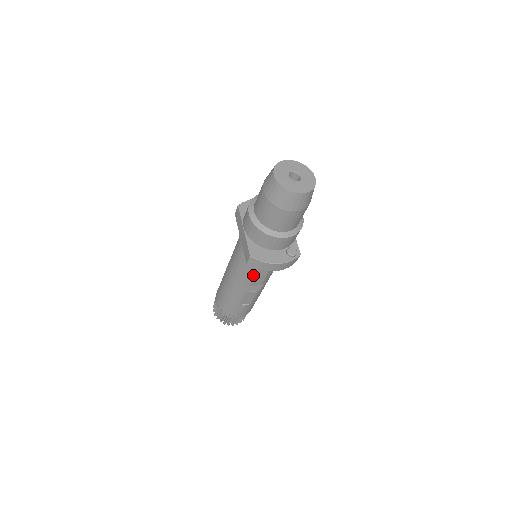
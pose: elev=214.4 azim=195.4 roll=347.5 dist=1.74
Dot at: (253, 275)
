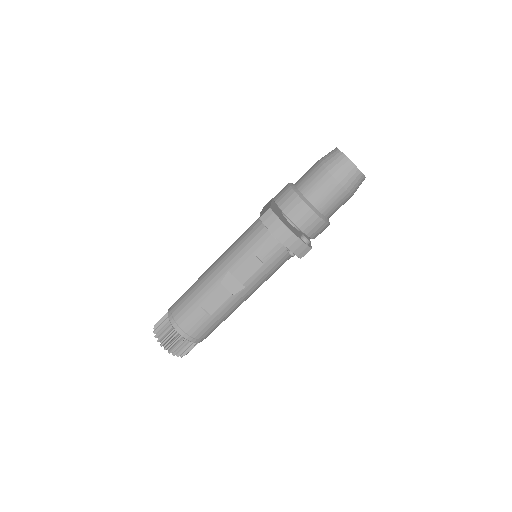
Dot at: (247, 257)
